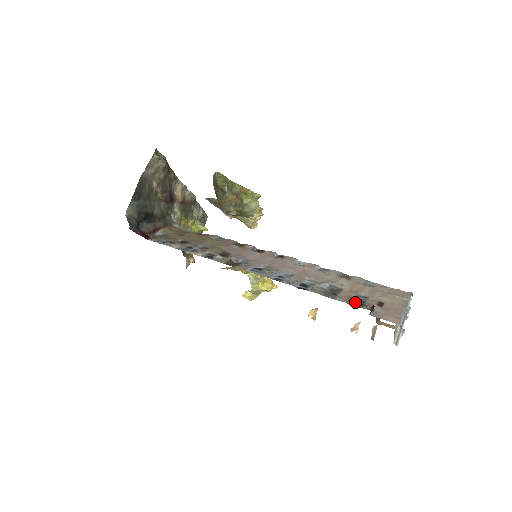
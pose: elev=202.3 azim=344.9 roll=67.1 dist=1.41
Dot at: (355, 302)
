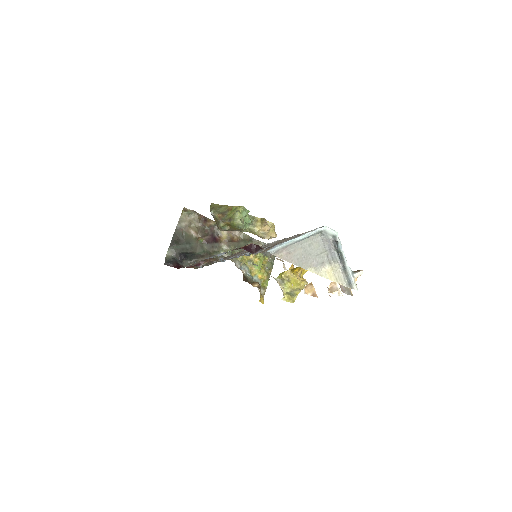
Dot at: (240, 248)
